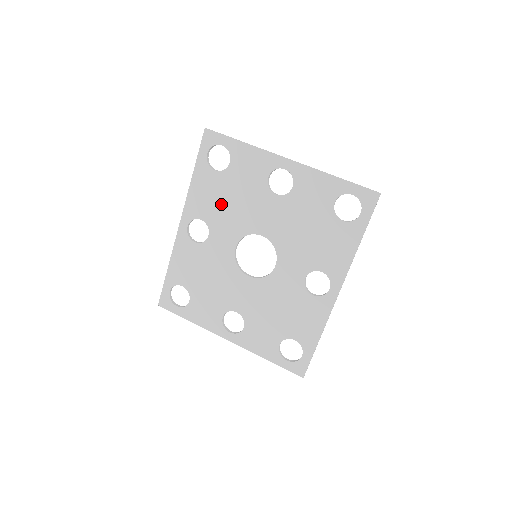
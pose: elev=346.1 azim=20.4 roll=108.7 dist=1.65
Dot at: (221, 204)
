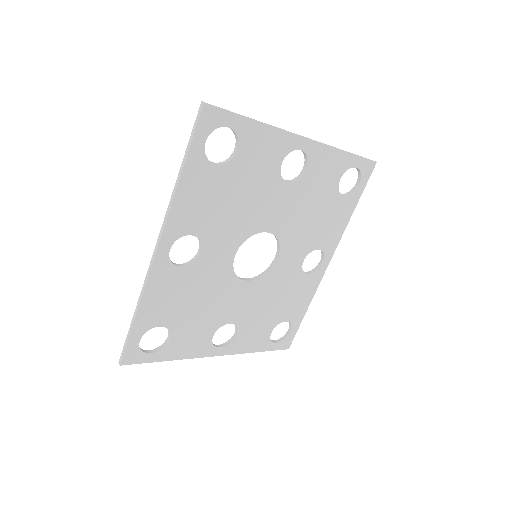
Dot at: (221, 208)
